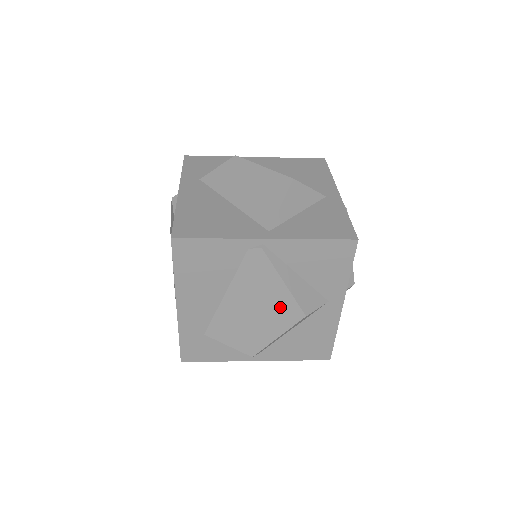
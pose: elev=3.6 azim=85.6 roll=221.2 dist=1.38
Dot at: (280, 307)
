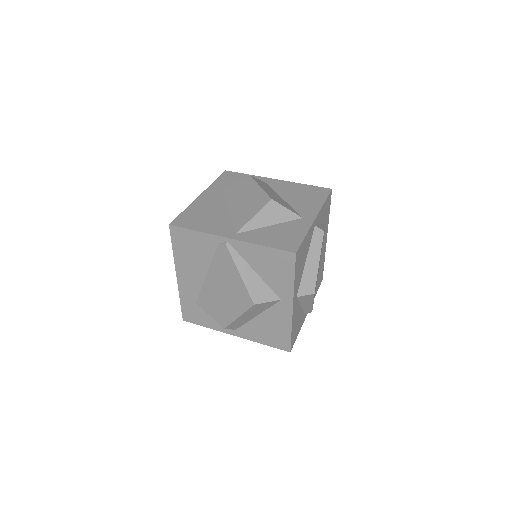
Dot at: (238, 293)
